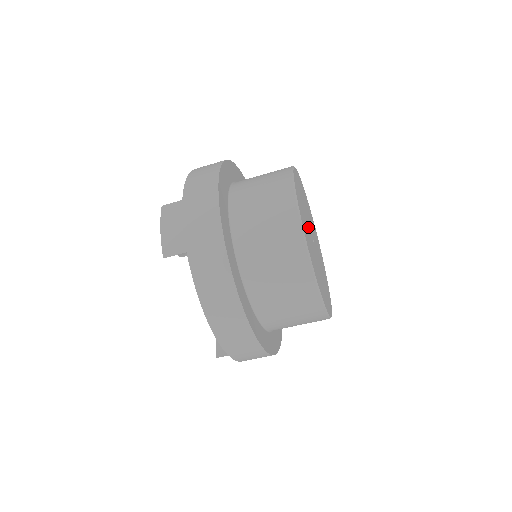
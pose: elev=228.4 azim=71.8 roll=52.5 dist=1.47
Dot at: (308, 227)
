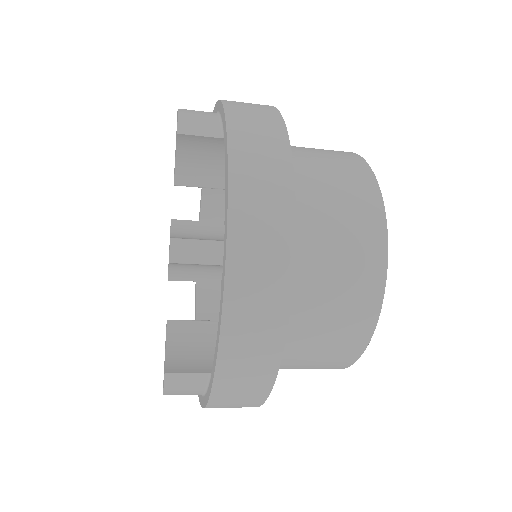
Dot at: occluded
